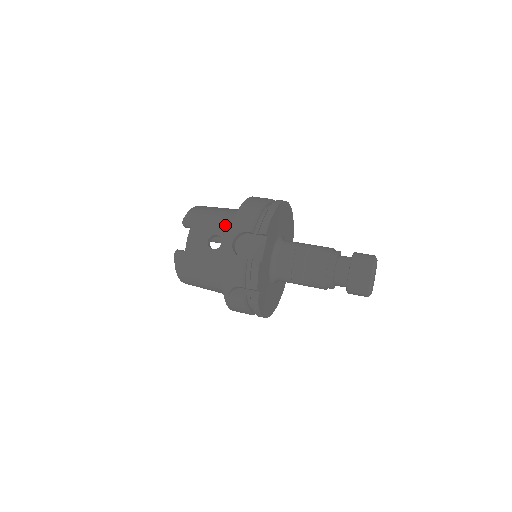
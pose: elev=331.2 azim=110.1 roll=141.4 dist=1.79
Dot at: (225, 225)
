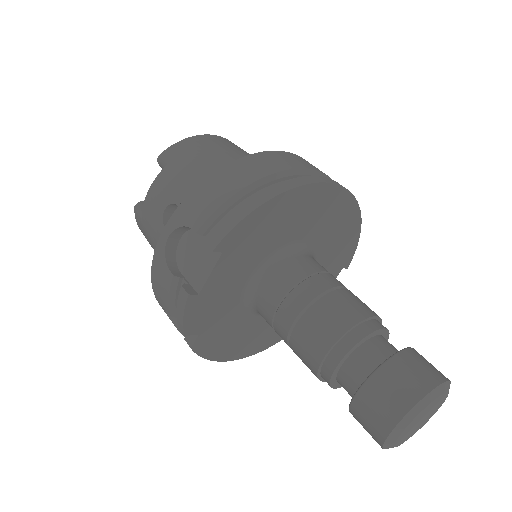
Dot at: occluded
